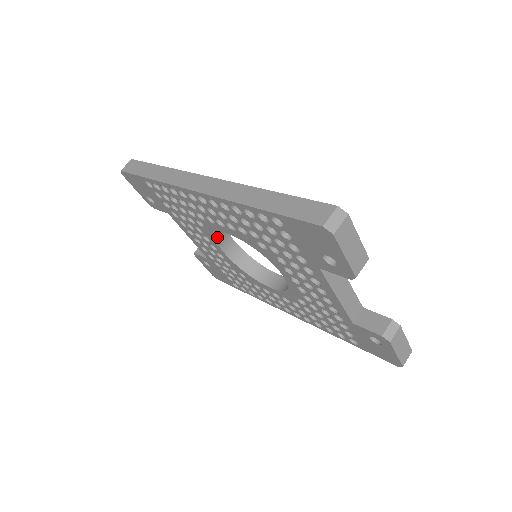
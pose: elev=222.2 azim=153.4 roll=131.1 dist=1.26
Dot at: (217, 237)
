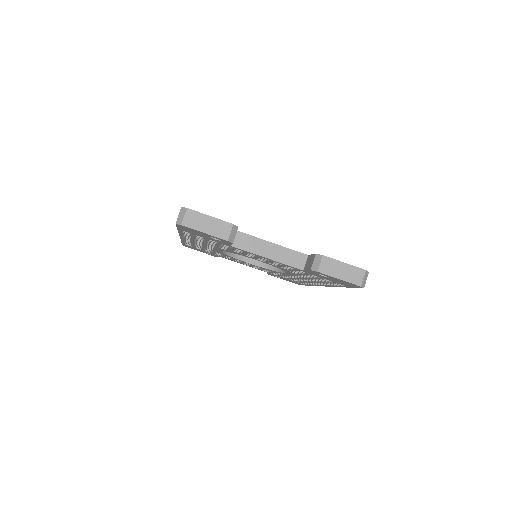
Dot at: (236, 256)
